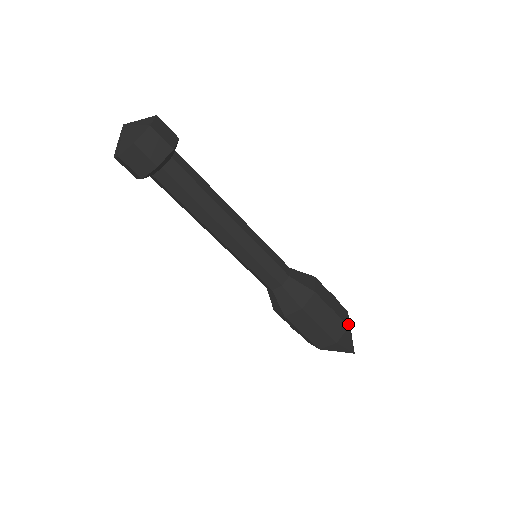
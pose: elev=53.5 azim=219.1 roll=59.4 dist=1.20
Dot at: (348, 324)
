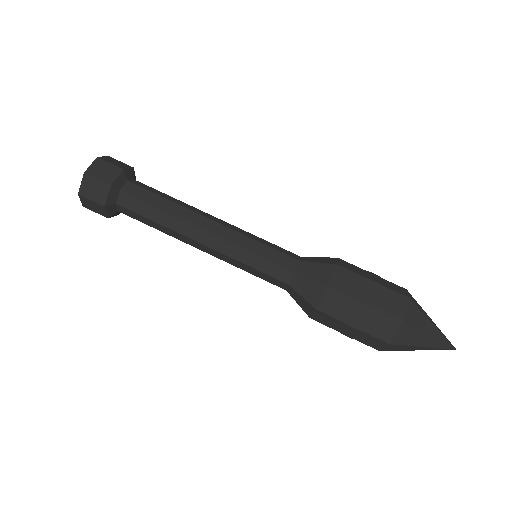
Dot at: occluded
